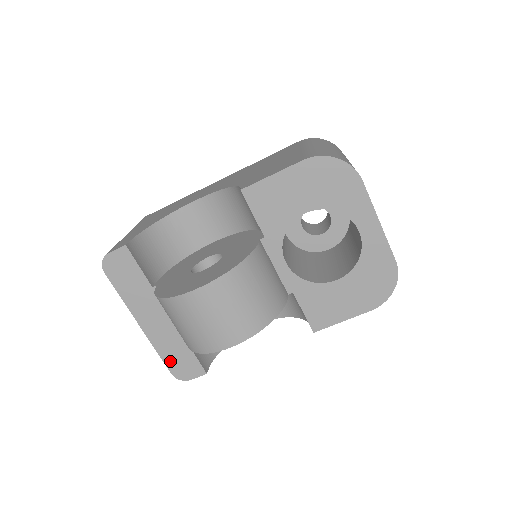
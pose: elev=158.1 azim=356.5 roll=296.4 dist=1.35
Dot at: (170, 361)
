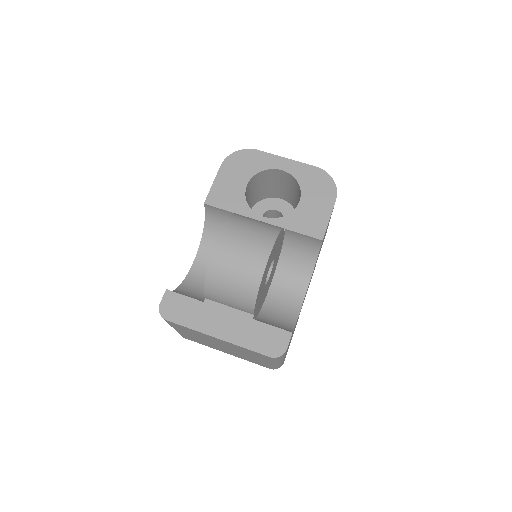
Dot at: (260, 347)
